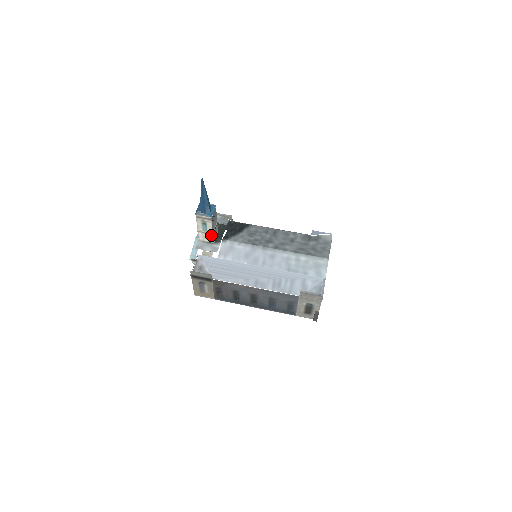
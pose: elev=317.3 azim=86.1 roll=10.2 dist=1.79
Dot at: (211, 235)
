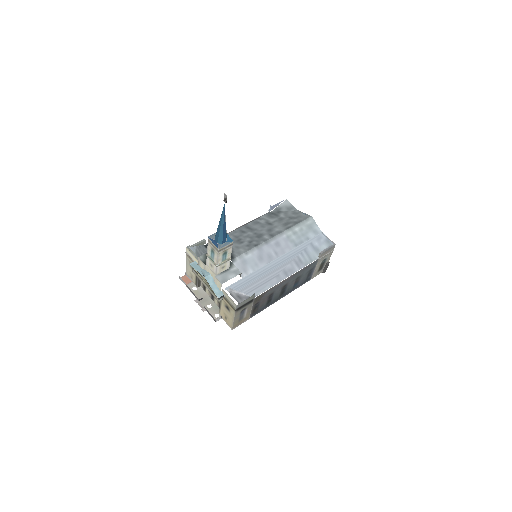
Dot at: (228, 261)
